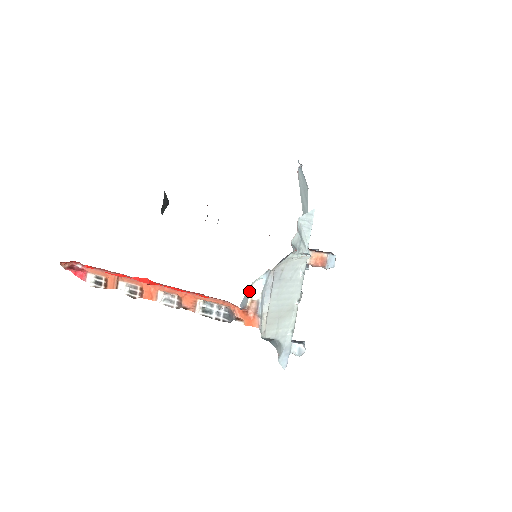
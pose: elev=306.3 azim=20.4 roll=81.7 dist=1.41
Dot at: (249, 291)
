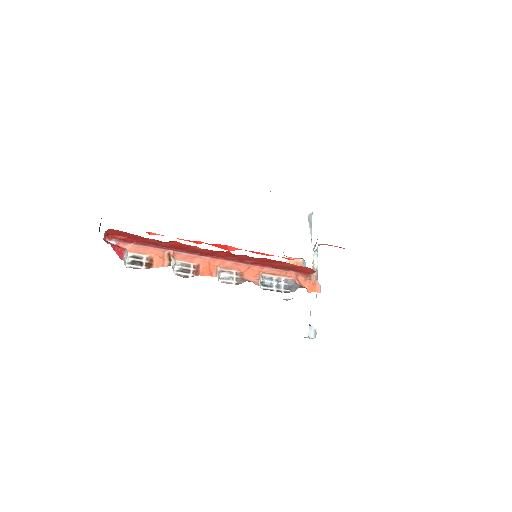
Dot at: occluded
